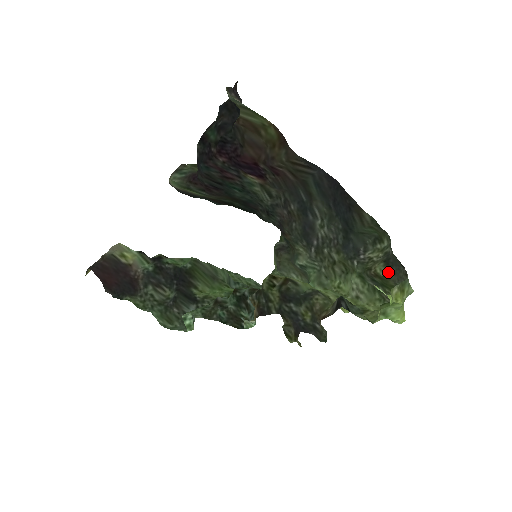
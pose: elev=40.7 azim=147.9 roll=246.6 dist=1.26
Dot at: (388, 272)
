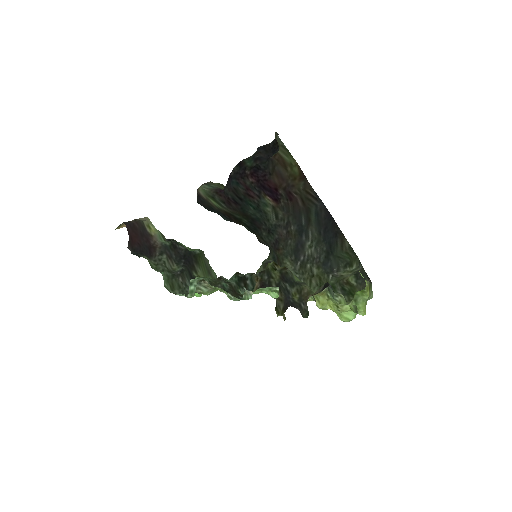
Dot at: (356, 282)
